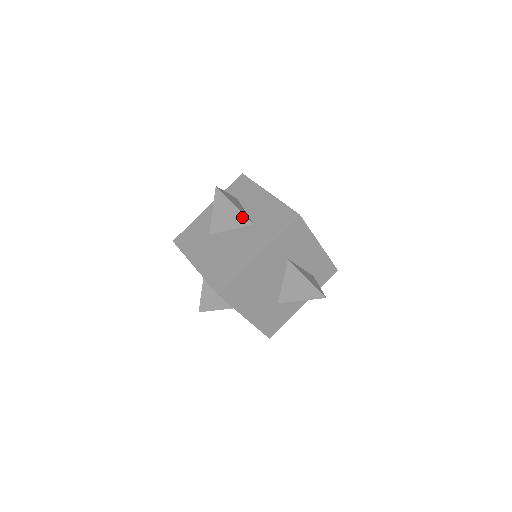
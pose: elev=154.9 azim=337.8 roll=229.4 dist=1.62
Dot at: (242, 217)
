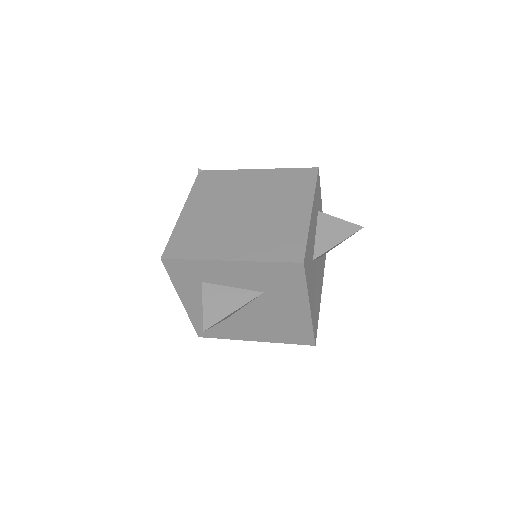
Dot at: occluded
